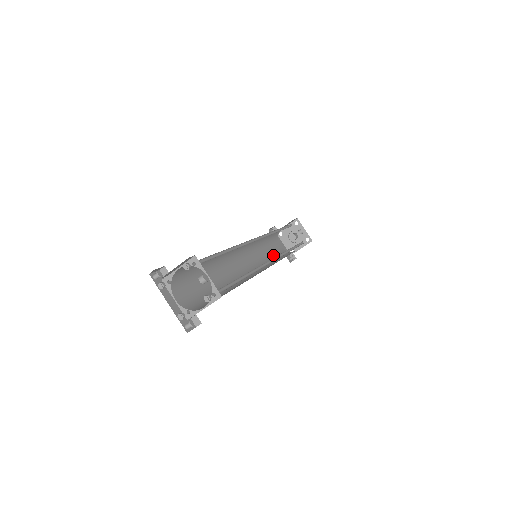
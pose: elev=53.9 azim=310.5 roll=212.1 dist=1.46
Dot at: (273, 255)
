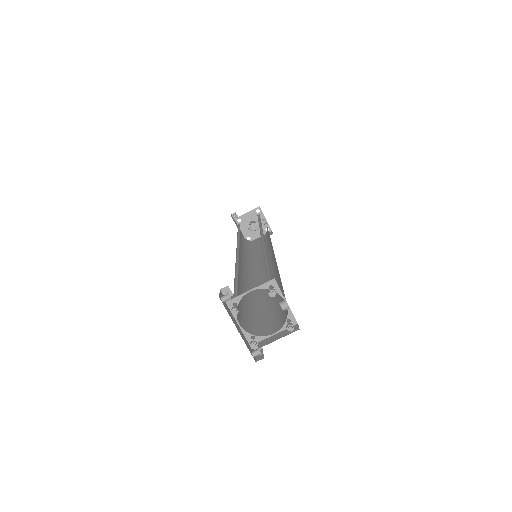
Dot at: (245, 247)
